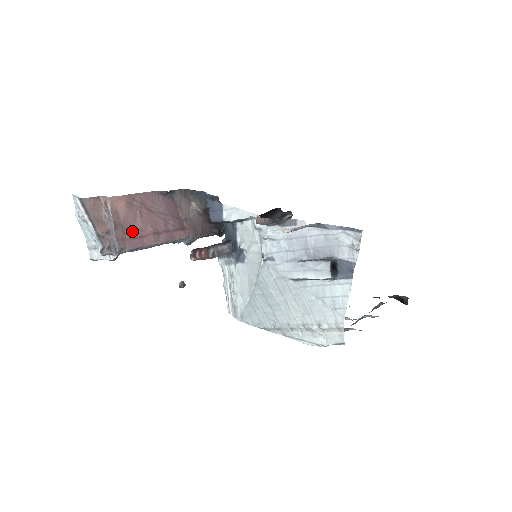
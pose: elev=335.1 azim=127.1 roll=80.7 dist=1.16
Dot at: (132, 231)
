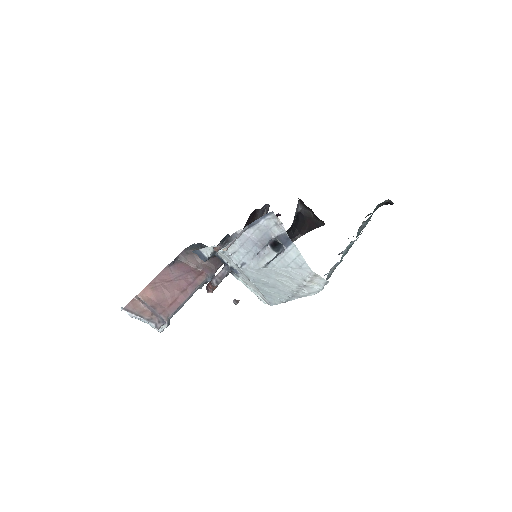
Dot at: (167, 302)
